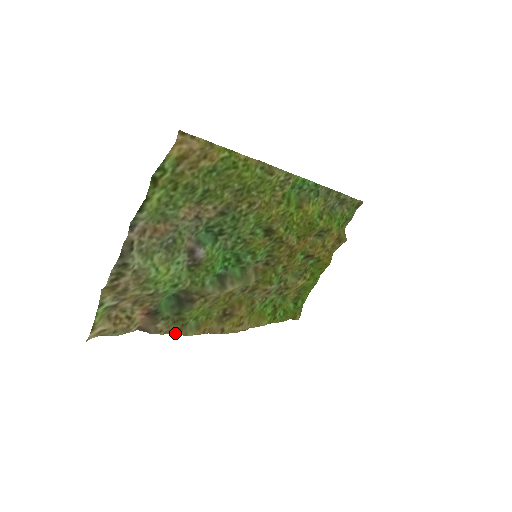
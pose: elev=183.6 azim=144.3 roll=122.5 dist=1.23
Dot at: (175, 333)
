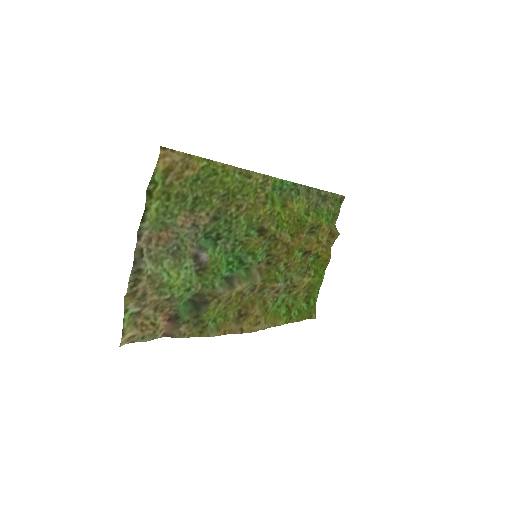
Dot at: (198, 336)
